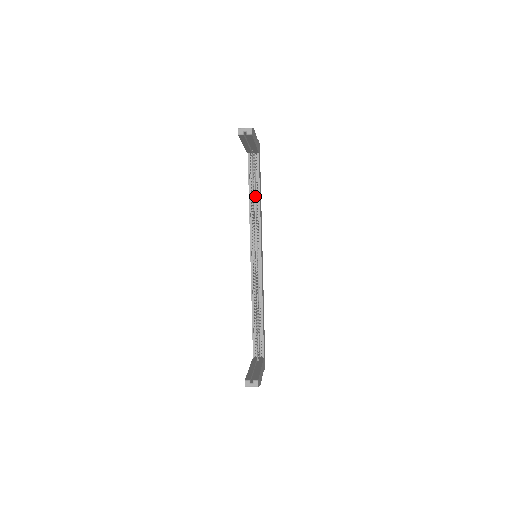
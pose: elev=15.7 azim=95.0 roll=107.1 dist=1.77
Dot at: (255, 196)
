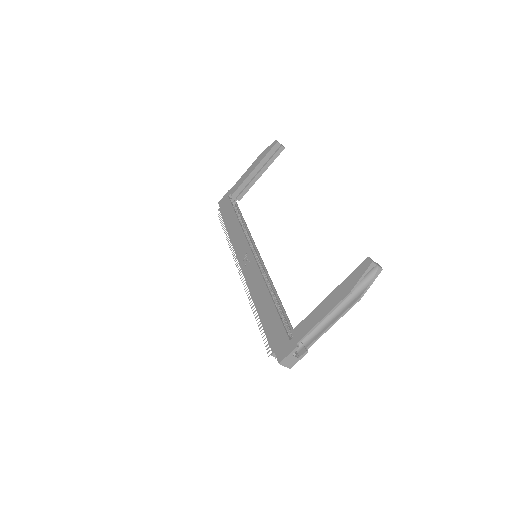
Dot at: occluded
